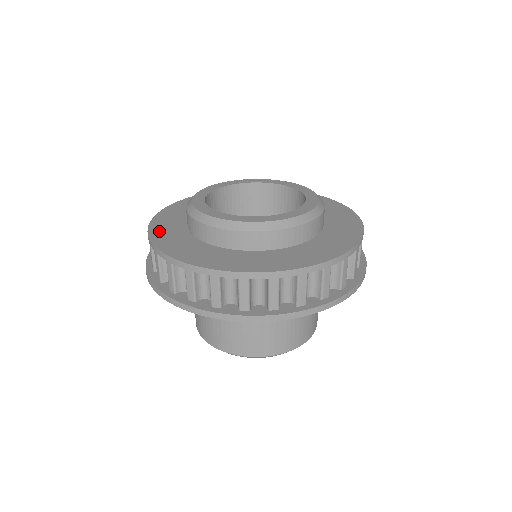
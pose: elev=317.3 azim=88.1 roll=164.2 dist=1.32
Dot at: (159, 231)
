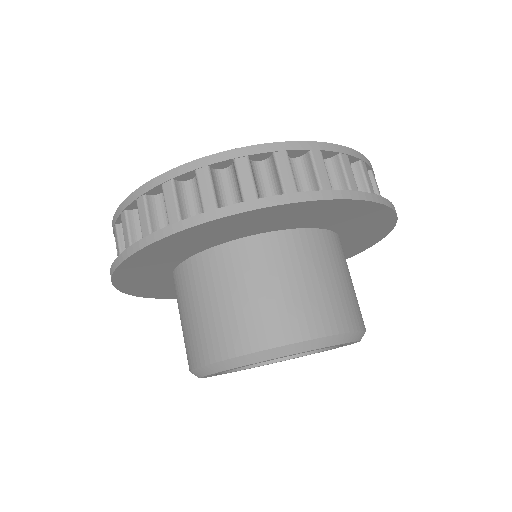
Dot at: occluded
